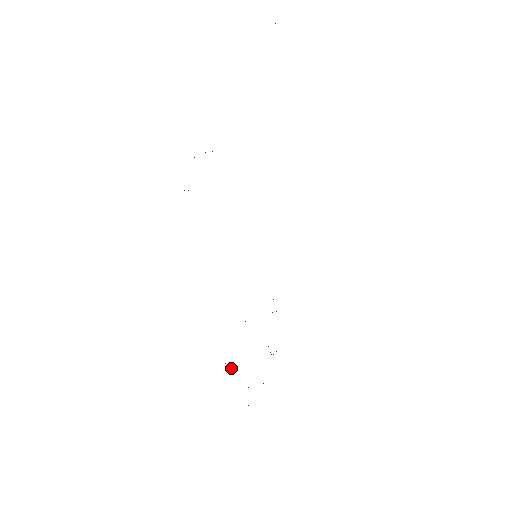
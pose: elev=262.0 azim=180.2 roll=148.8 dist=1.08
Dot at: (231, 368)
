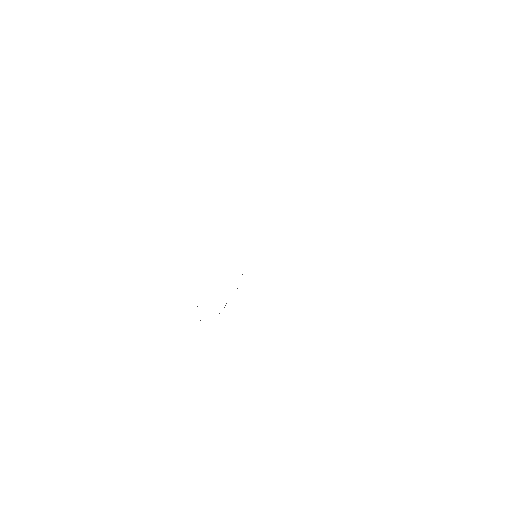
Dot at: occluded
